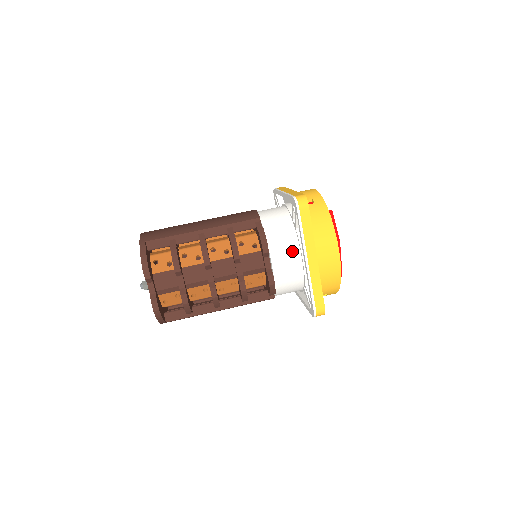
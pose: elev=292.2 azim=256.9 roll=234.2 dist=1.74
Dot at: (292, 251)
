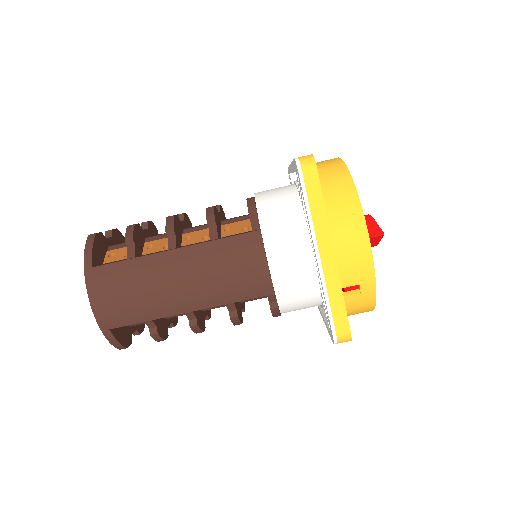
Dot at: occluded
